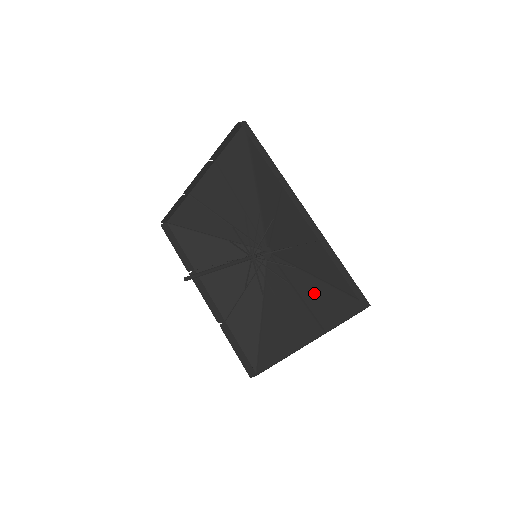
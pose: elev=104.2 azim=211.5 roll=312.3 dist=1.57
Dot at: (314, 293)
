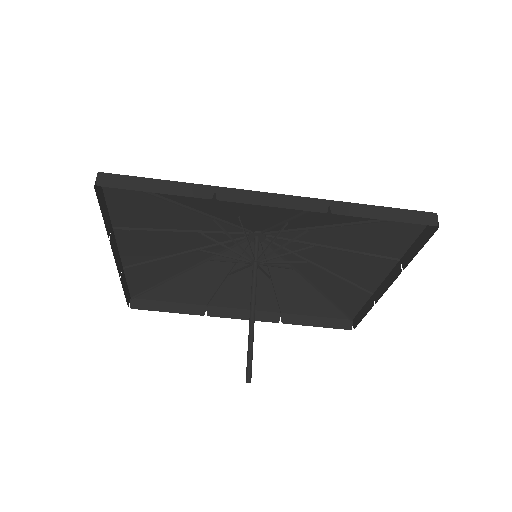
Dot at: (352, 238)
